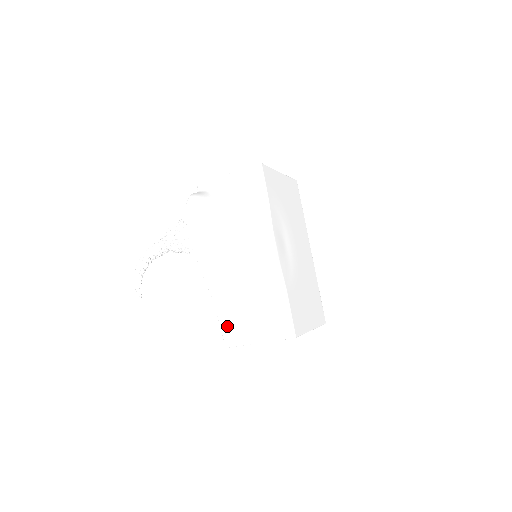
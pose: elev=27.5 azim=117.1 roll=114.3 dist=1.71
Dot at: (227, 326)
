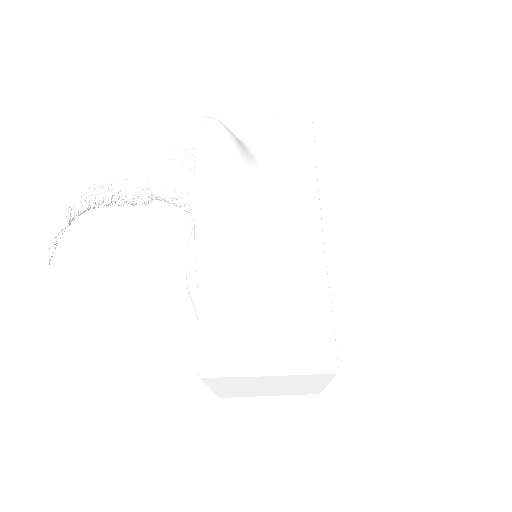
Dot at: (213, 336)
